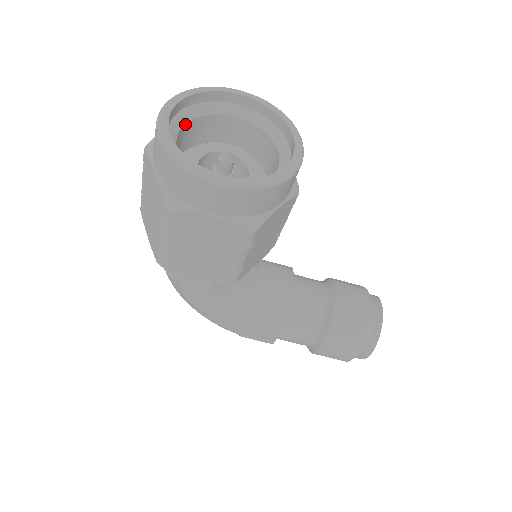
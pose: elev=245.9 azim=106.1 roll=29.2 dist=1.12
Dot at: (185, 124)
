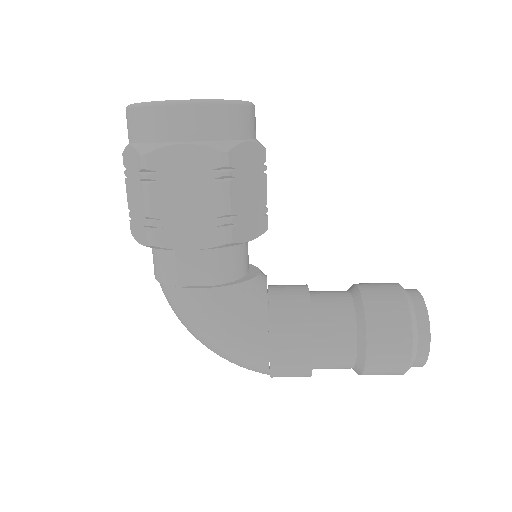
Dot at: occluded
